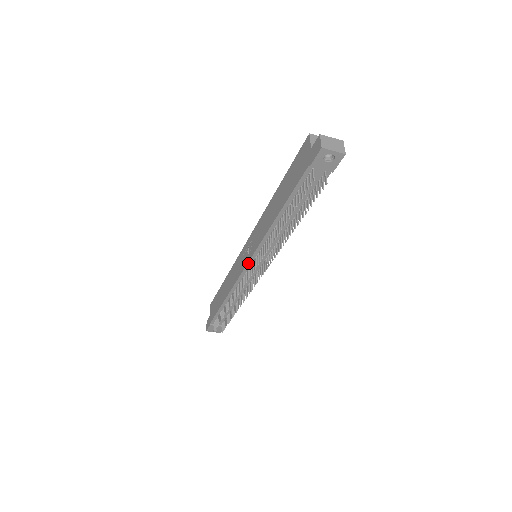
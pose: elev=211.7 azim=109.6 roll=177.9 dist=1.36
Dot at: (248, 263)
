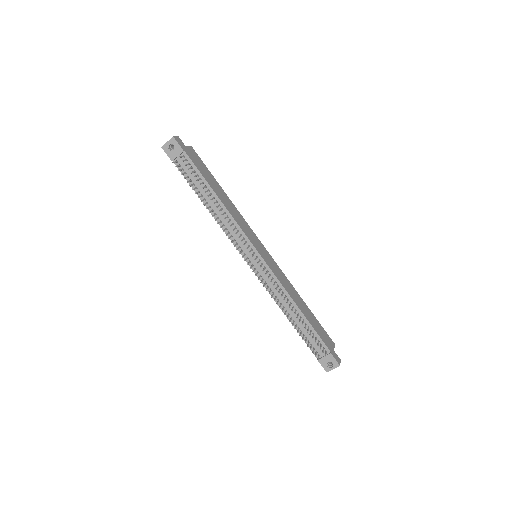
Dot at: occluded
